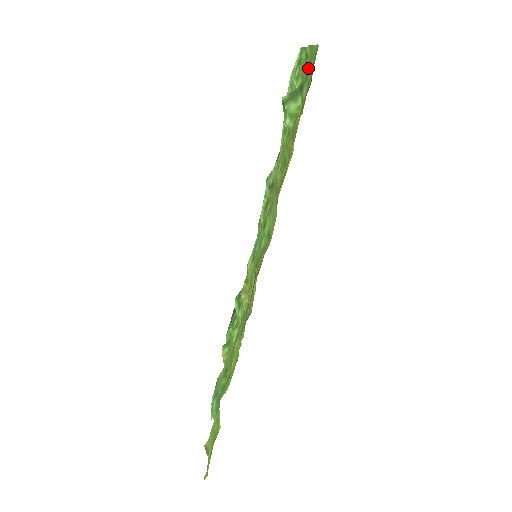
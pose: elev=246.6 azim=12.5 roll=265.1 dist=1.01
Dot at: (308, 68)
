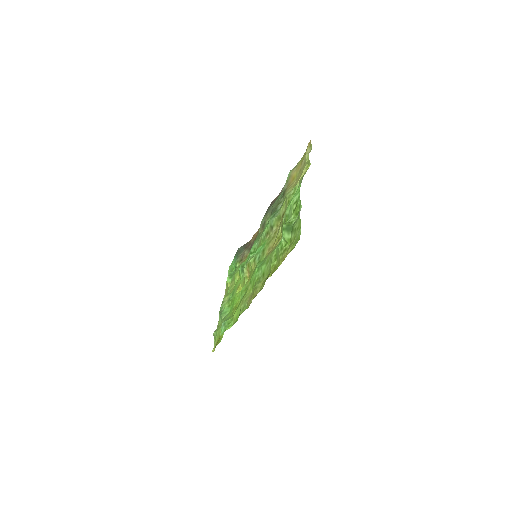
Dot at: (297, 228)
